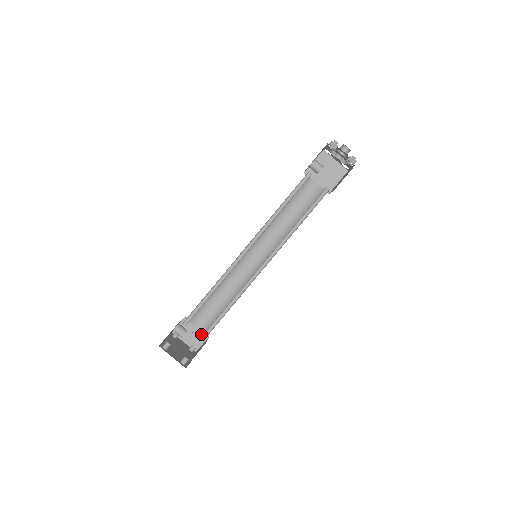
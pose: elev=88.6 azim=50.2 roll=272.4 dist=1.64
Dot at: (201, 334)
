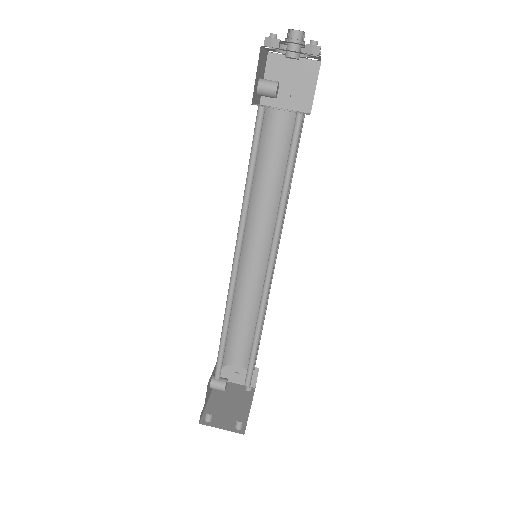
Dot at: occluded
